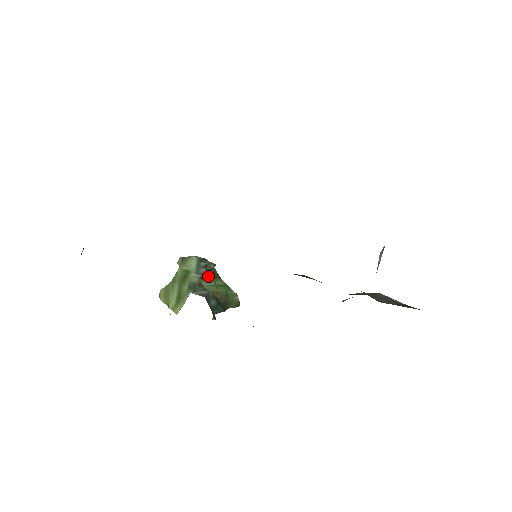
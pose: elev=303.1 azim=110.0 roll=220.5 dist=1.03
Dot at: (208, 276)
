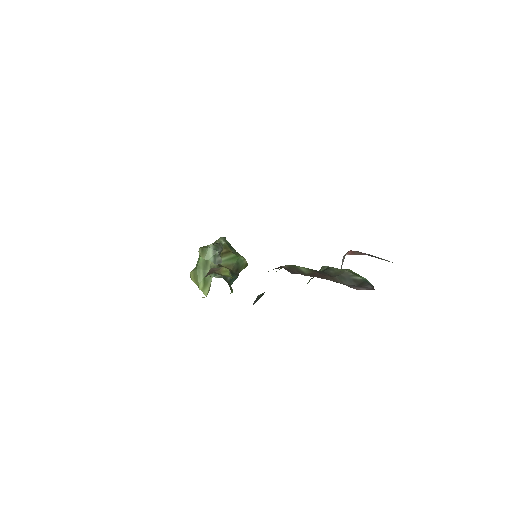
Dot at: (223, 268)
